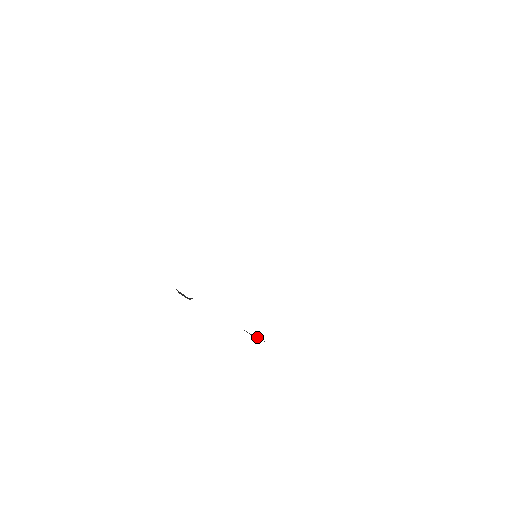
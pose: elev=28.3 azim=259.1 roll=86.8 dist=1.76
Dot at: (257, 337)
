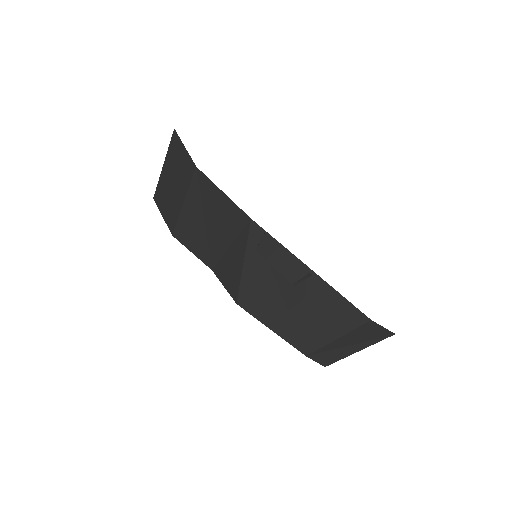
Dot at: (358, 344)
